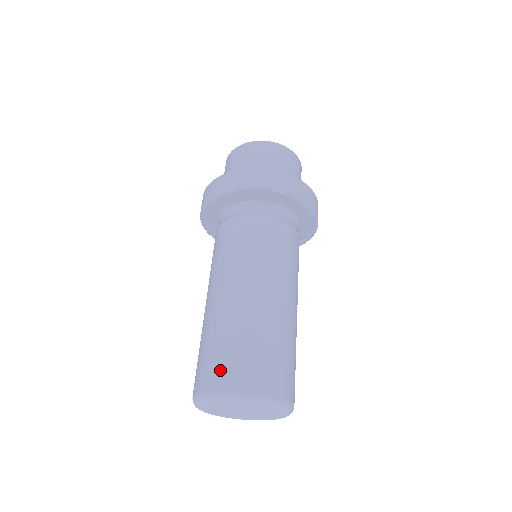
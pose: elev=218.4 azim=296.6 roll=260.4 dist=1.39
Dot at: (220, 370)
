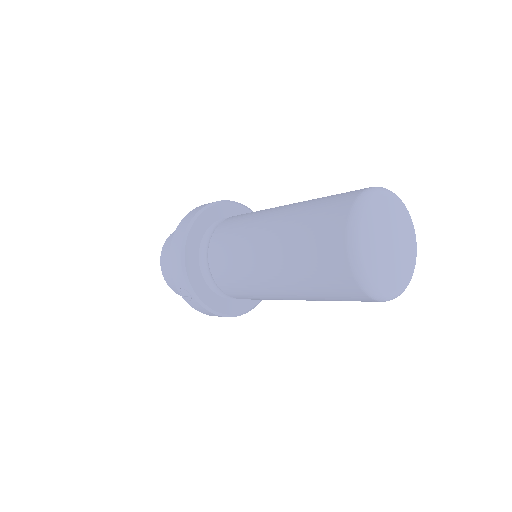
Dot at: occluded
